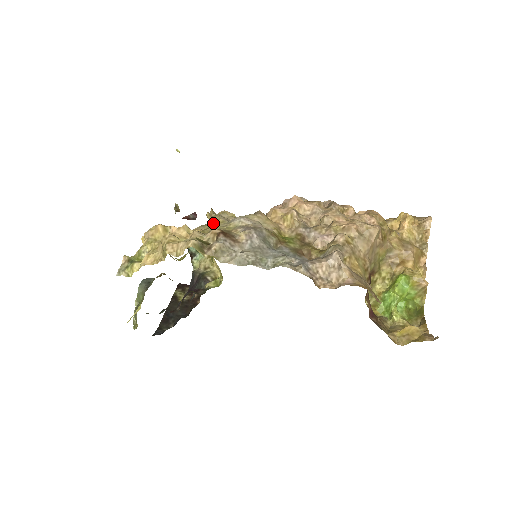
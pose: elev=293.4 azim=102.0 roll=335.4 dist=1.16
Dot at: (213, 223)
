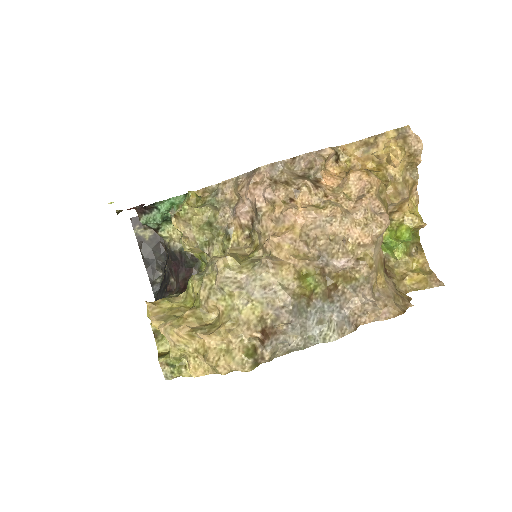
Dot at: (228, 297)
